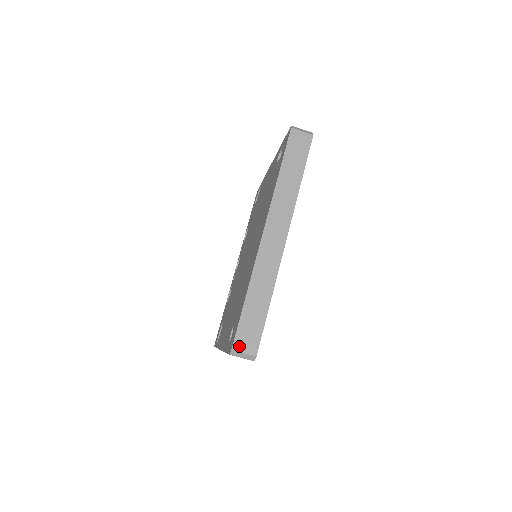
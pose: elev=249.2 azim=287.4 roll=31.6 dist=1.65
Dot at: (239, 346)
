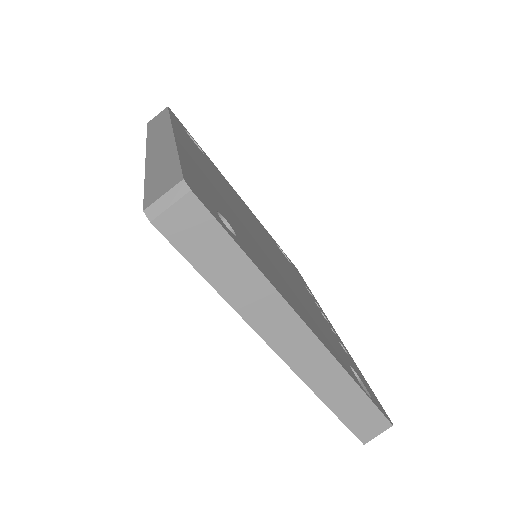
Dot at: (153, 200)
